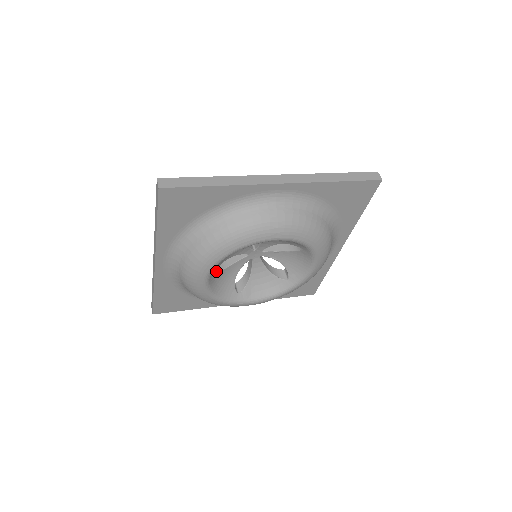
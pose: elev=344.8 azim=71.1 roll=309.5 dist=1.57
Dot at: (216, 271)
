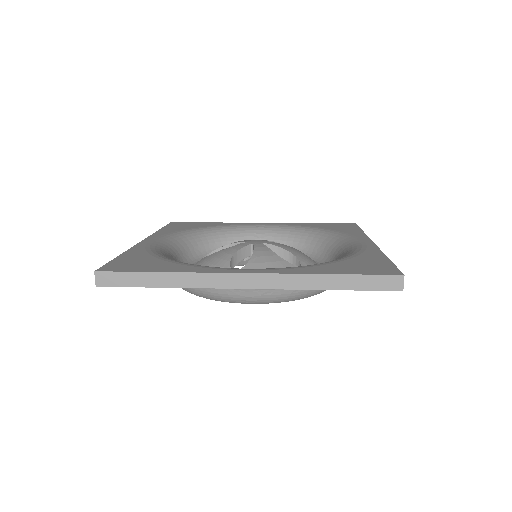
Dot at: occluded
